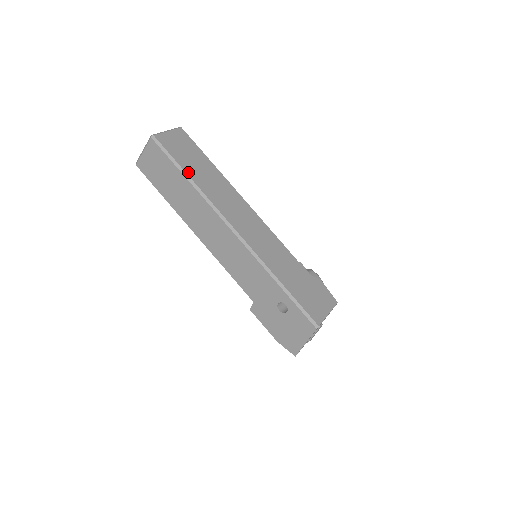
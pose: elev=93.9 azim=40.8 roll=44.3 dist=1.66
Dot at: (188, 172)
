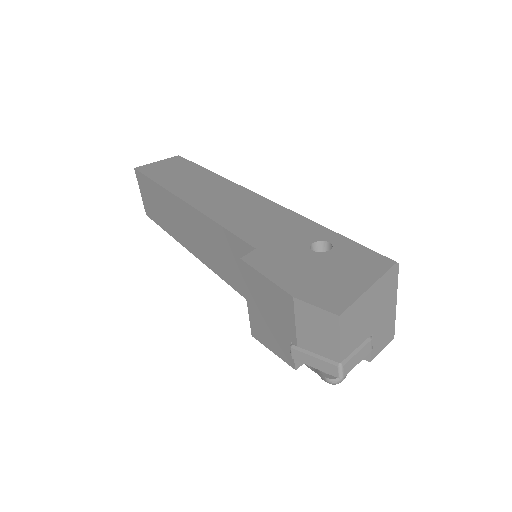
Dot at: occluded
